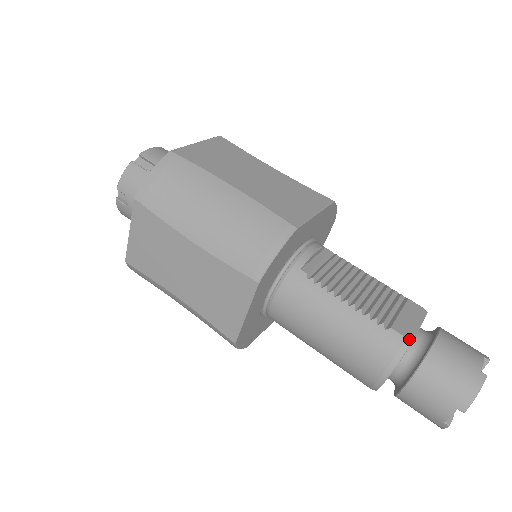
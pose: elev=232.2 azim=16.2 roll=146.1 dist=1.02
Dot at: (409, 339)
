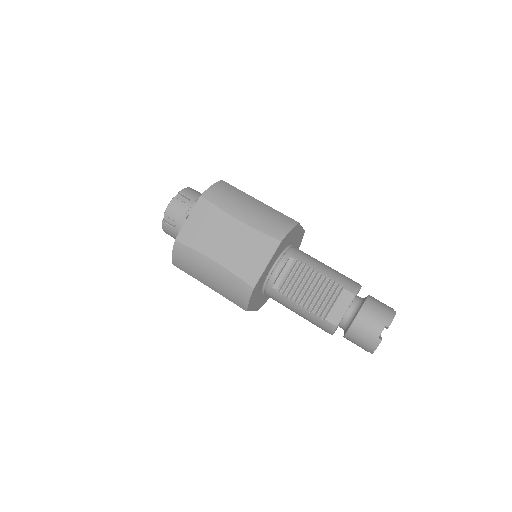
Dot at: (335, 325)
